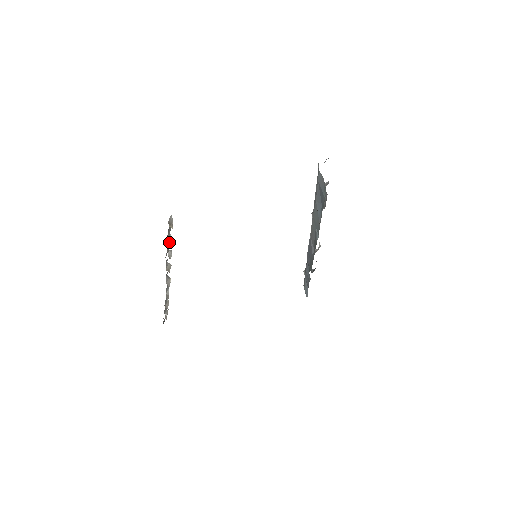
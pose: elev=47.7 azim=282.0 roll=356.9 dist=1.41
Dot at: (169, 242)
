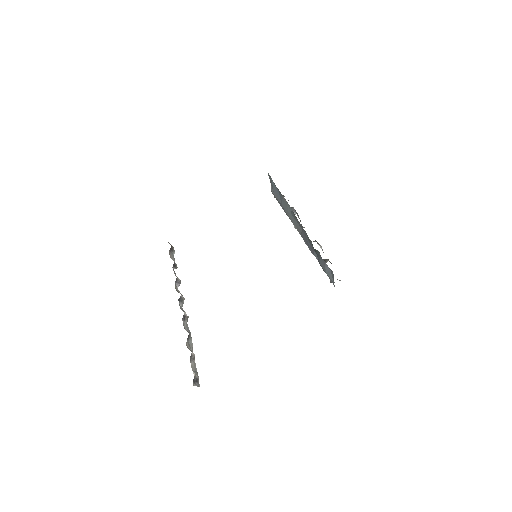
Dot at: (172, 259)
